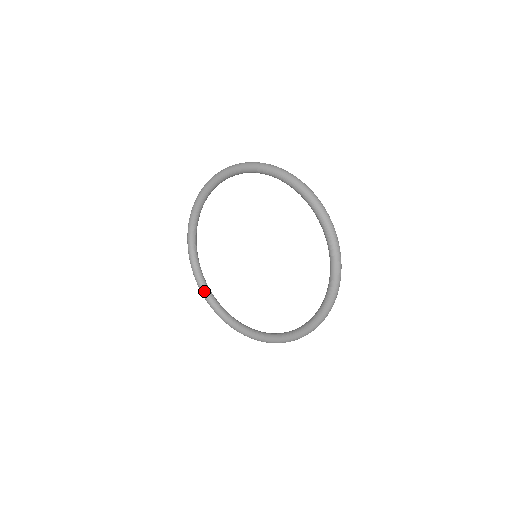
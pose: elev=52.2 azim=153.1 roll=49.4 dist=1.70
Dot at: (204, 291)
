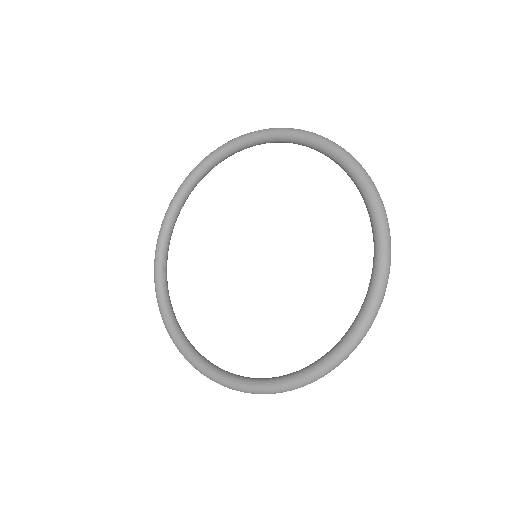
Dot at: (160, 250)
